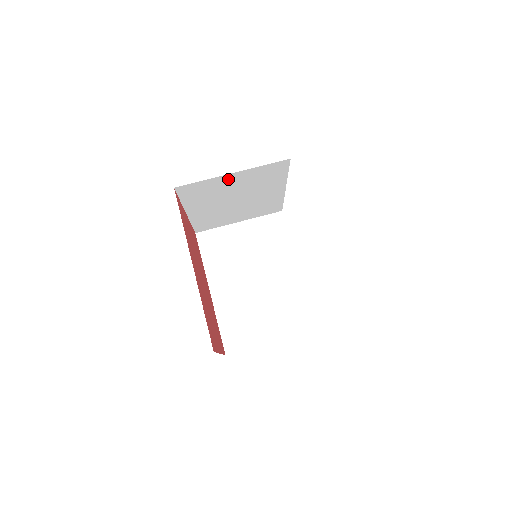
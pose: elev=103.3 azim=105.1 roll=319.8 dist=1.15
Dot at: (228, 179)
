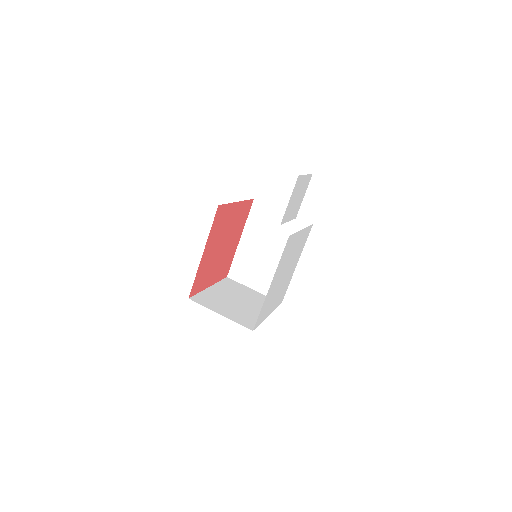
Dot at: occluded
